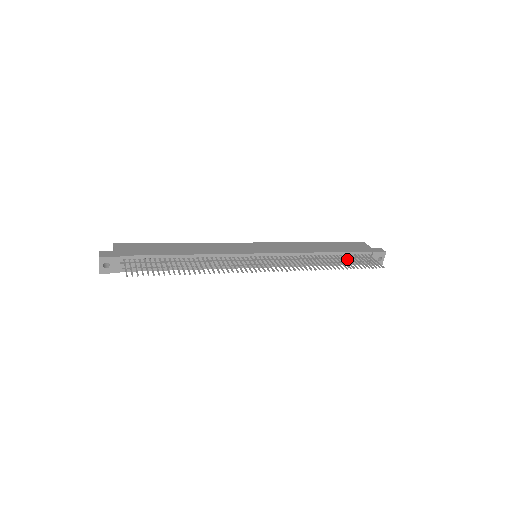
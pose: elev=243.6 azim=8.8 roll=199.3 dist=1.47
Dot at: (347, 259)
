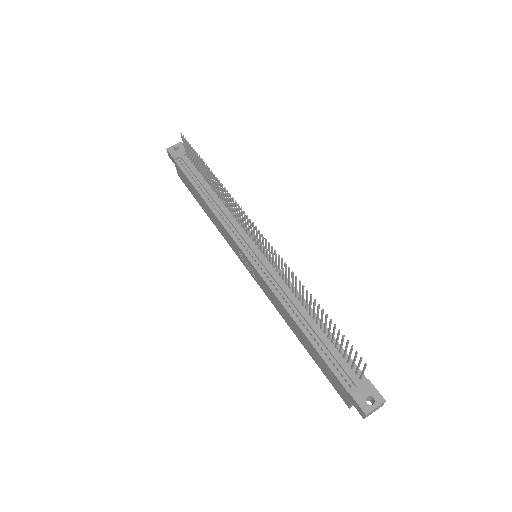
Dot at: (331, 348)
